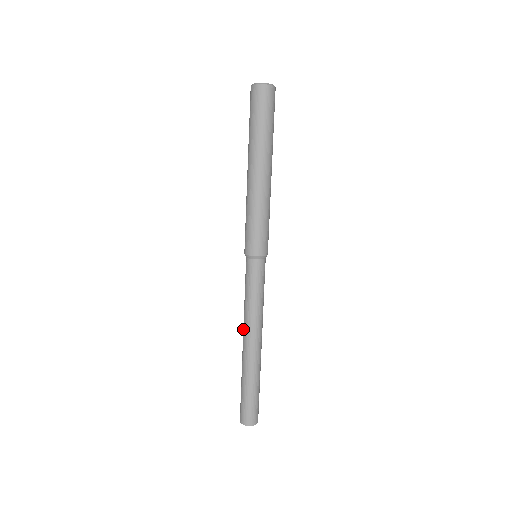
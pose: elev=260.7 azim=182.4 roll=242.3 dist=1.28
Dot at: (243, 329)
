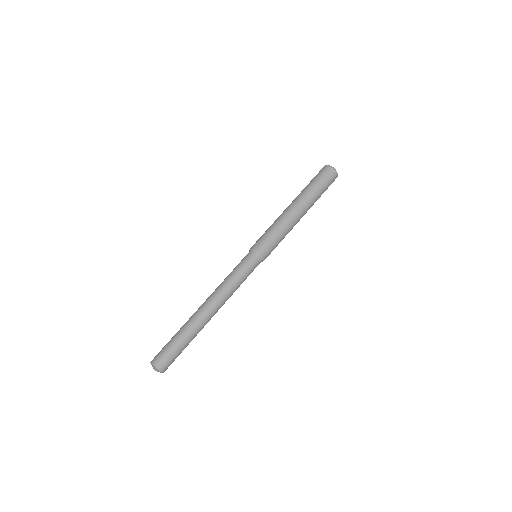
Dot at: occluded
